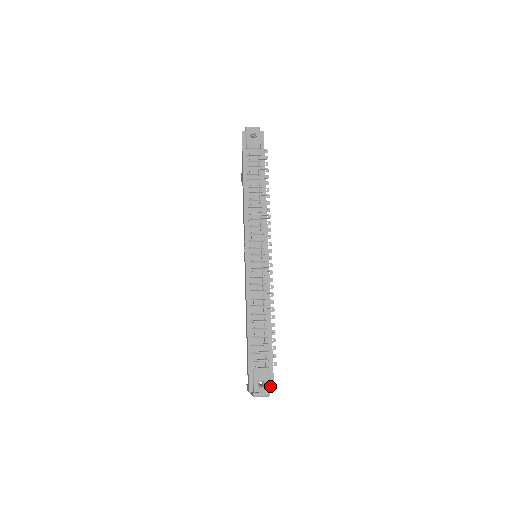
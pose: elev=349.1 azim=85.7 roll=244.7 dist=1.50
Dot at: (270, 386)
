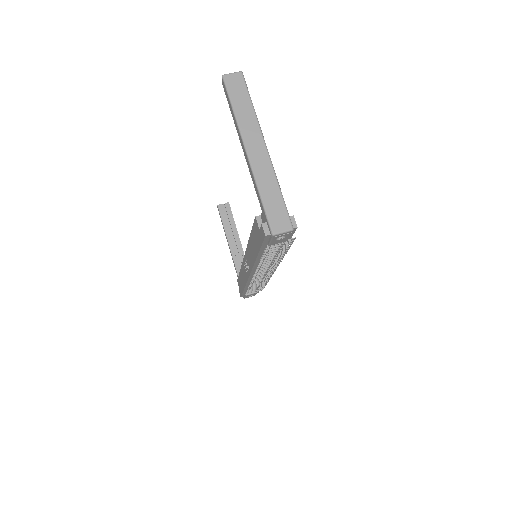
Dot at: occluded
